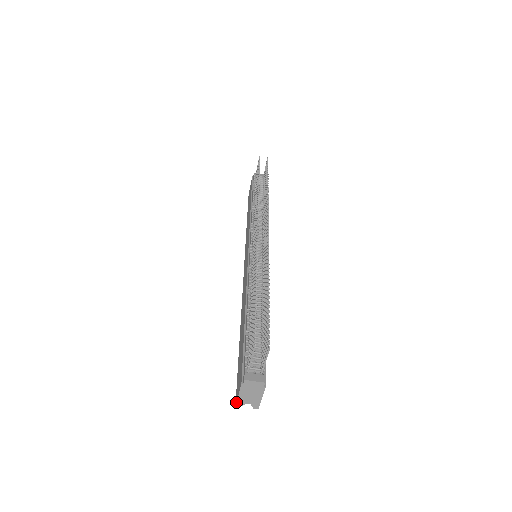
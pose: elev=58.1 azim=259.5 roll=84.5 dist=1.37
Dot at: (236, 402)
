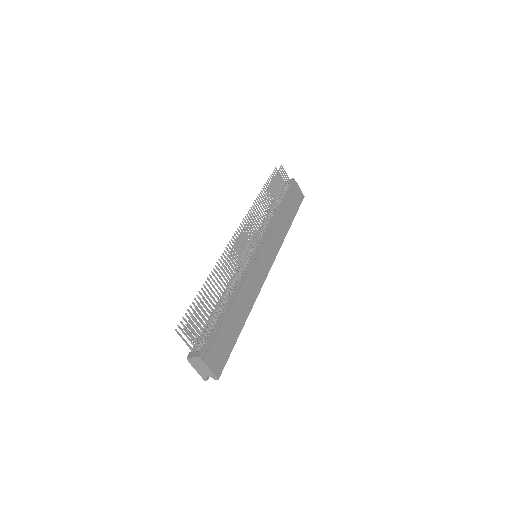
Dot at: occluded
